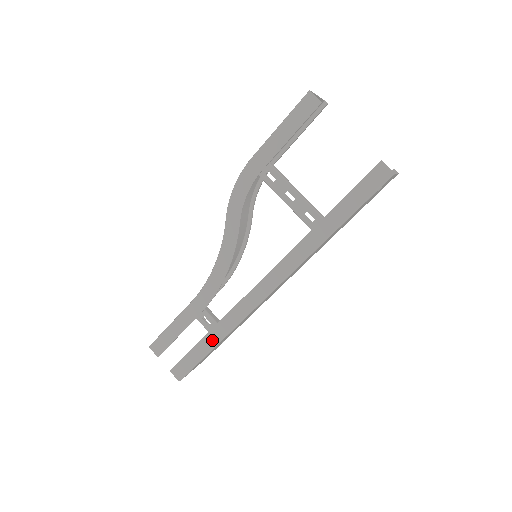
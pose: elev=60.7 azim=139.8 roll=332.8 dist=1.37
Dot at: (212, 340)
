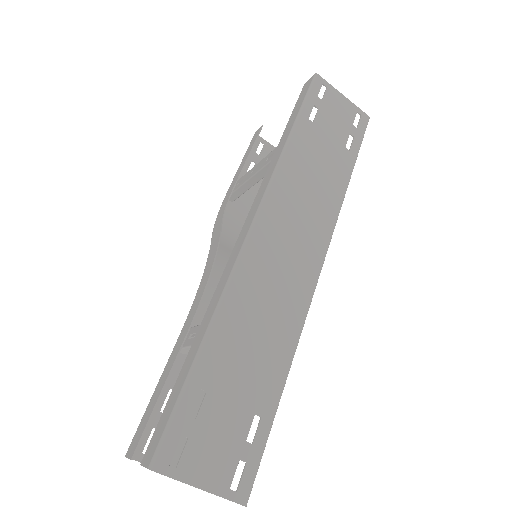
Dot at: (195, 348)
